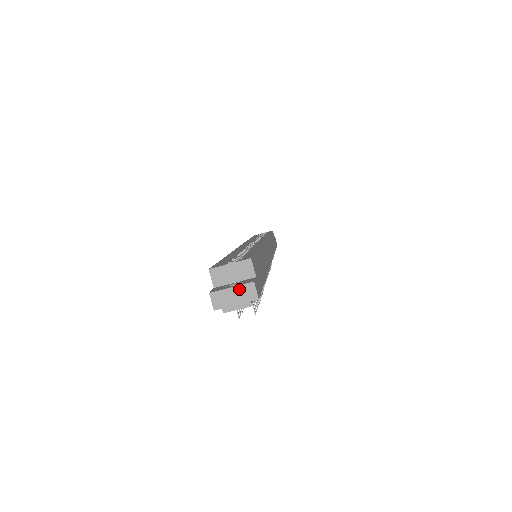
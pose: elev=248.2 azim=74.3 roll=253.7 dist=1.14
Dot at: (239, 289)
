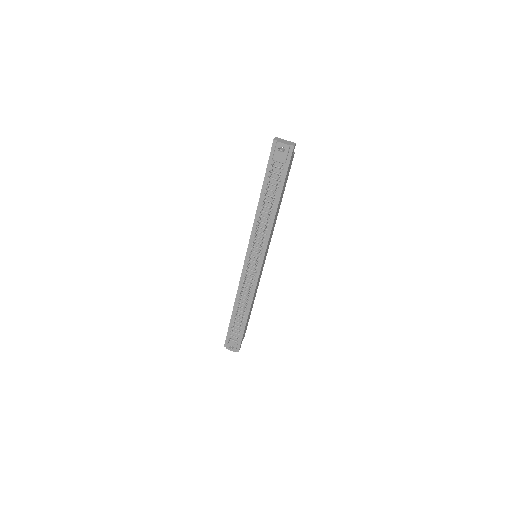
Dot at: (289, 141)
